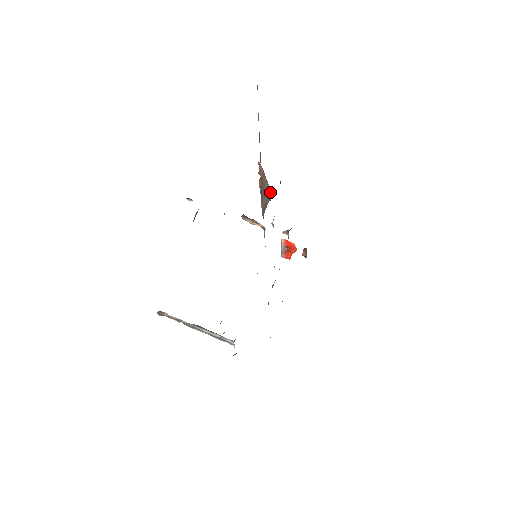
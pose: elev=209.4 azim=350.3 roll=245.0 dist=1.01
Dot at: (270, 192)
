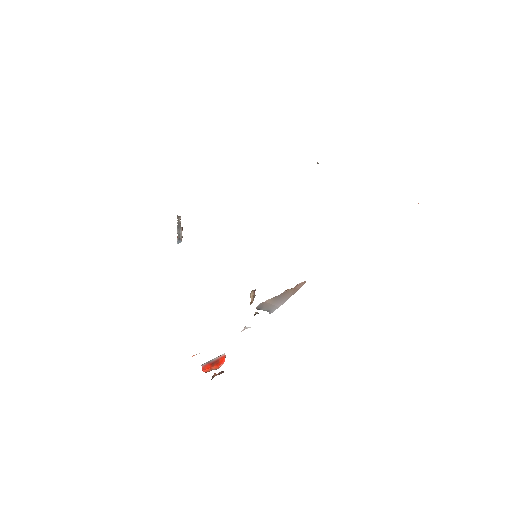
Dot at: occluded
